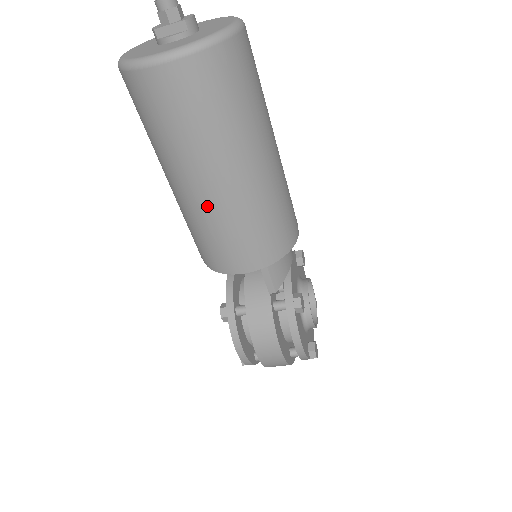
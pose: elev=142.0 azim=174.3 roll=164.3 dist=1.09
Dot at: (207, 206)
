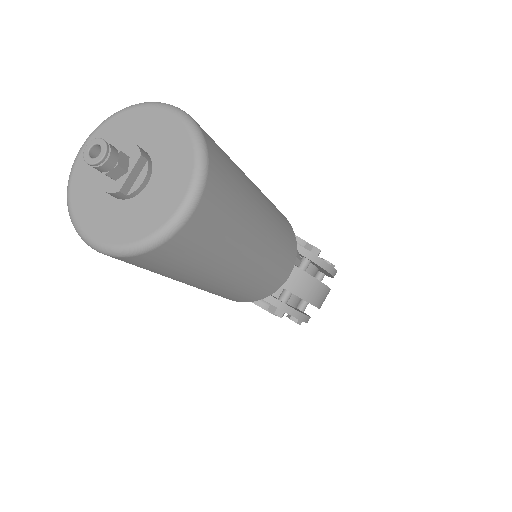
Dot at: (256, 267)
